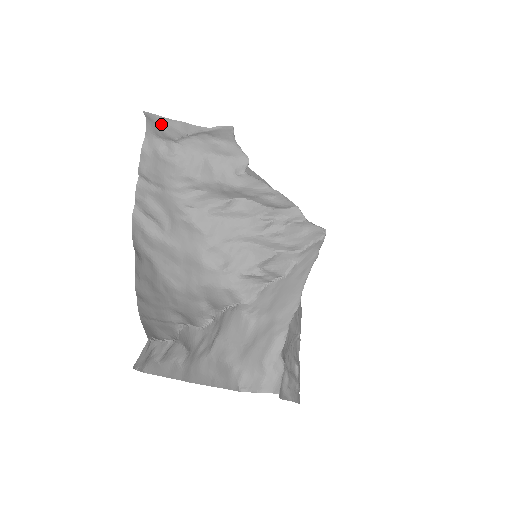
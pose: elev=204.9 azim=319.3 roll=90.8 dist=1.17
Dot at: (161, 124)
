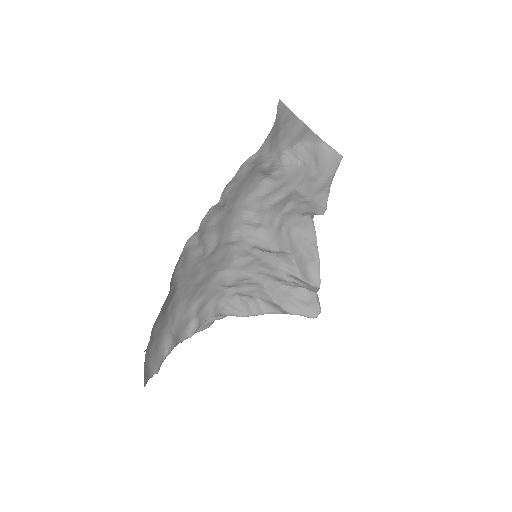
Dot at: (284, 124)
